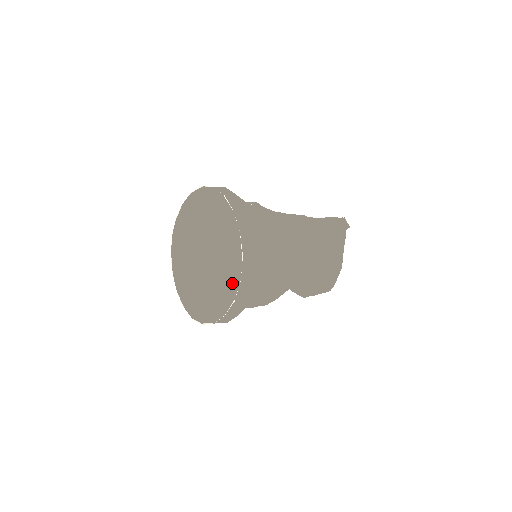
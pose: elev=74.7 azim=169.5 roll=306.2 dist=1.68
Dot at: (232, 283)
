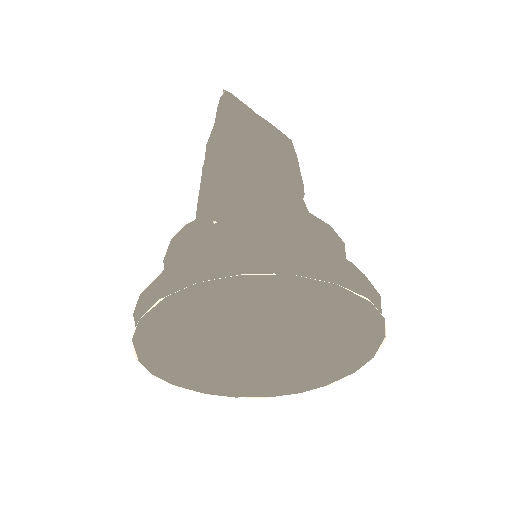
Dot at: (366, 331)
